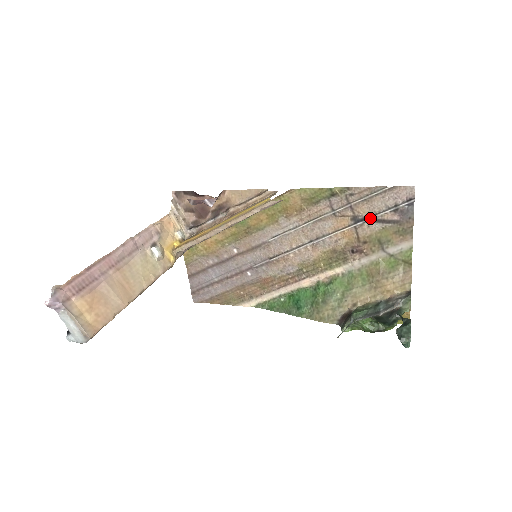
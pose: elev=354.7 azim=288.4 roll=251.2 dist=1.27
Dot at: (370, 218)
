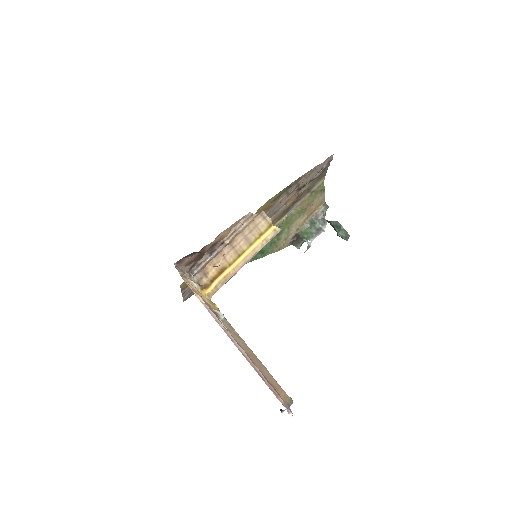
Dot at: (307, 184)
